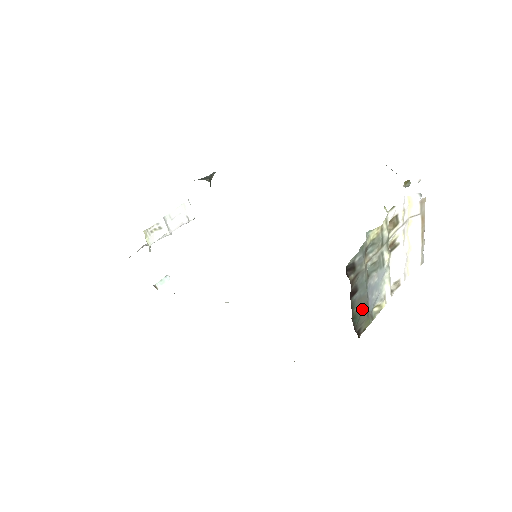
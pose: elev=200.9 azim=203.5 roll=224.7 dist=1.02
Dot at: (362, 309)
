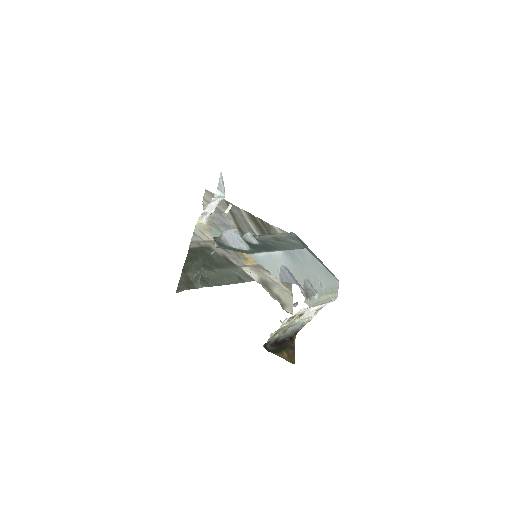
Dot at: (290, 334)
